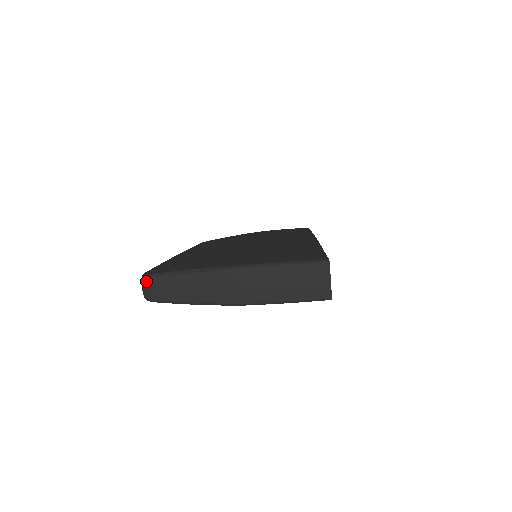
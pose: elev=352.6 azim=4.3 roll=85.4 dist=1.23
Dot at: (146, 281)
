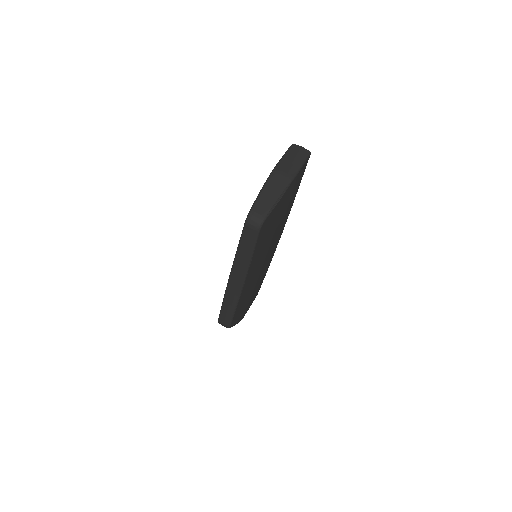
Dot at: (252, 215)
